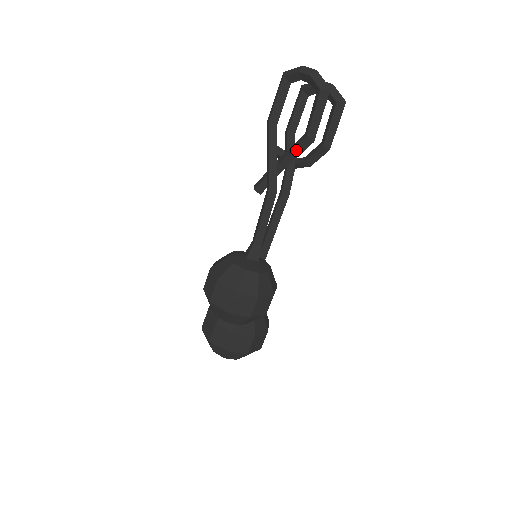
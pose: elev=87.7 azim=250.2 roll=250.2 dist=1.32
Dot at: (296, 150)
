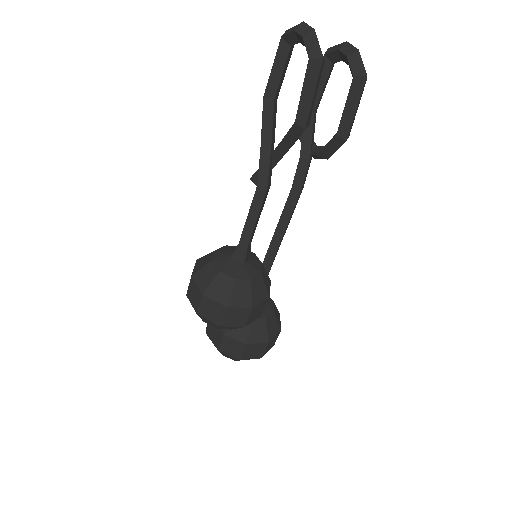
Dot at: (288, 137)
